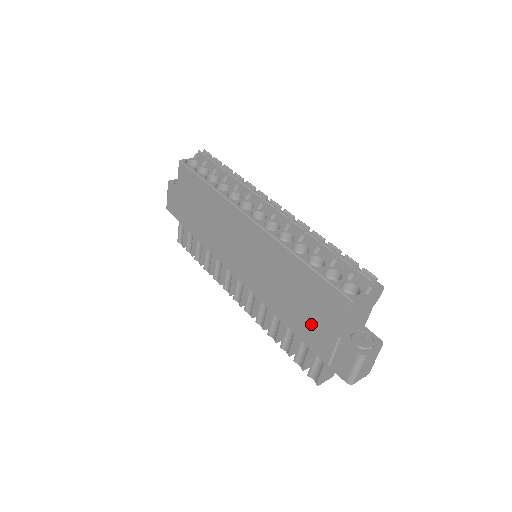
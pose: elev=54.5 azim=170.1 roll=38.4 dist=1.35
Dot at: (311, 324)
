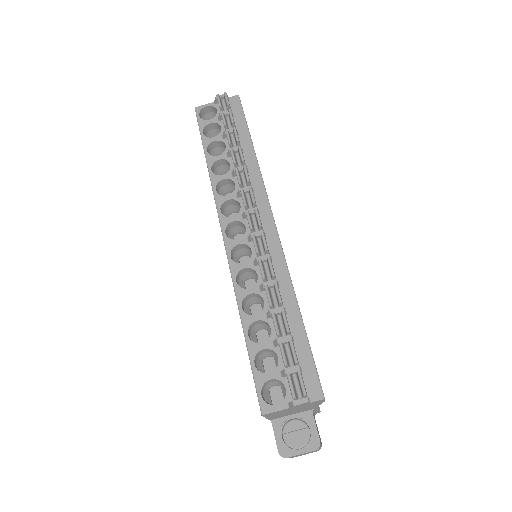
Dot at: occluded
